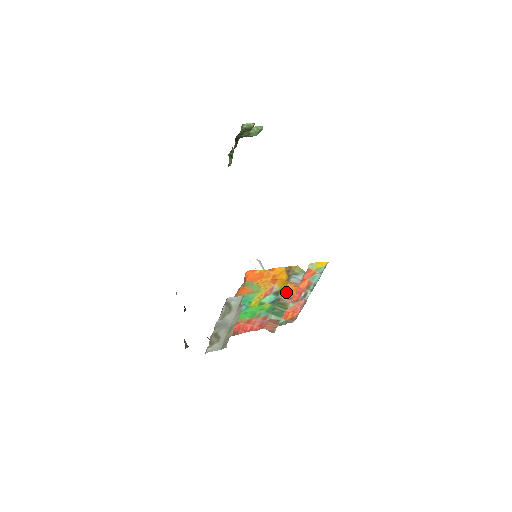
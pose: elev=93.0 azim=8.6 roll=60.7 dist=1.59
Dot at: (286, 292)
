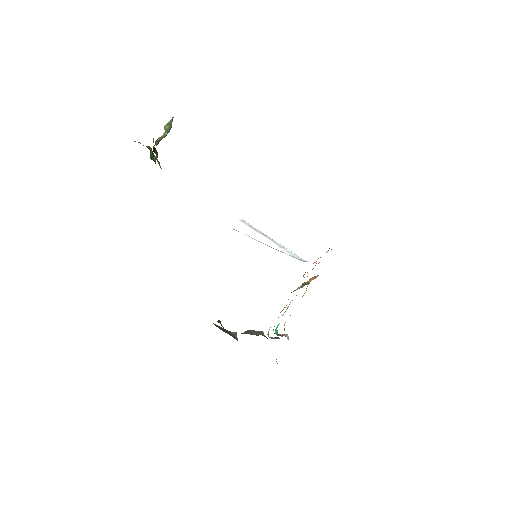
Dot at: occluded
